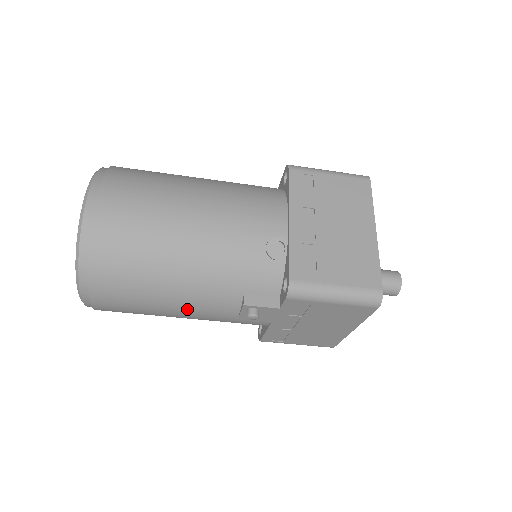
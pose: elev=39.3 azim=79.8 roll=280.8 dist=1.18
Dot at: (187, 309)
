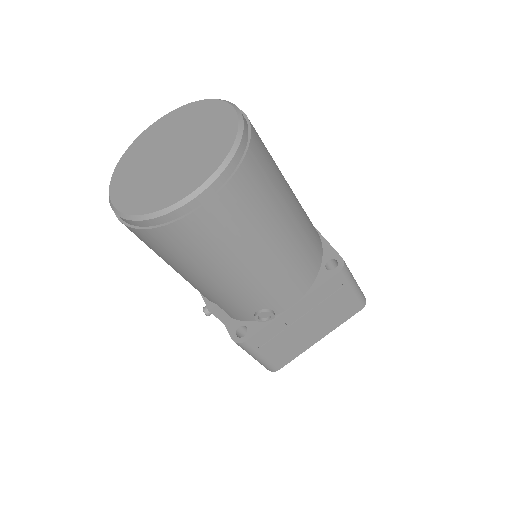
Dot at: occluded
